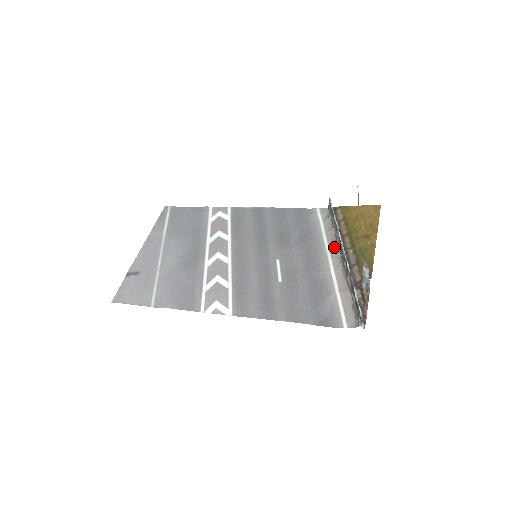
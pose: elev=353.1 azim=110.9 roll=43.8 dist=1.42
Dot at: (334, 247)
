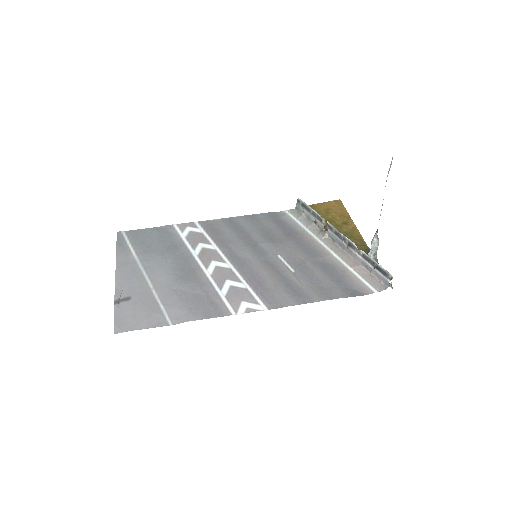
Dot at: (324, 236)
